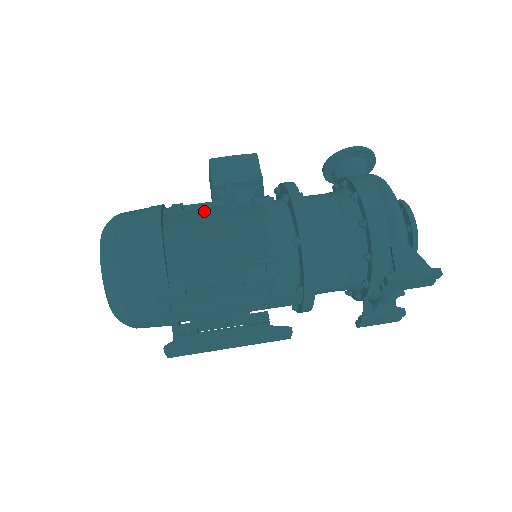
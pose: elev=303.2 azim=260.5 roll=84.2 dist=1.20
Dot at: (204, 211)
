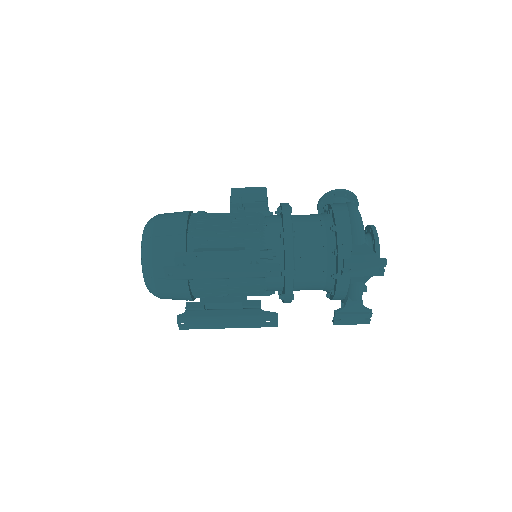
Dot at: (220, 214)
